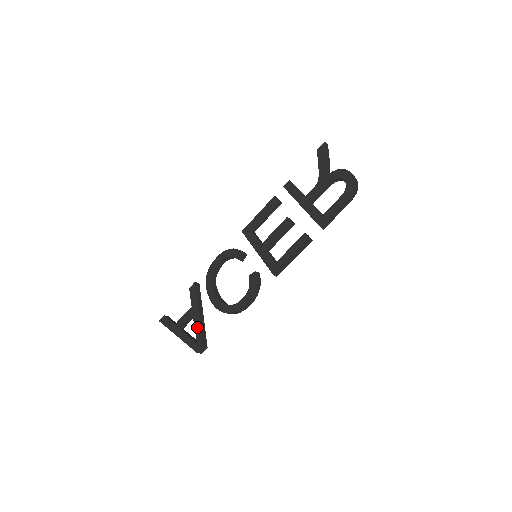
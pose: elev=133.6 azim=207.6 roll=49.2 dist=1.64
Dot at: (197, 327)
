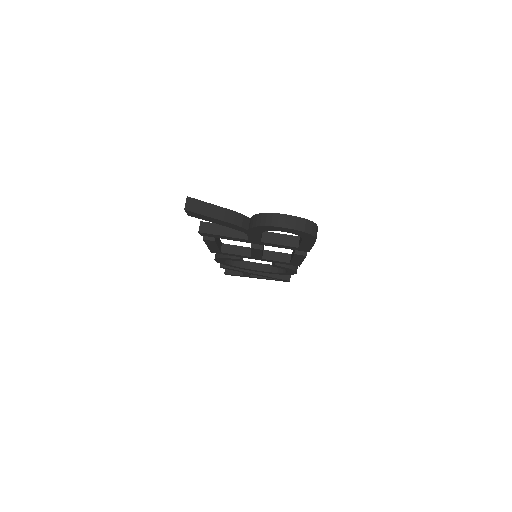
Dot at: occluded
